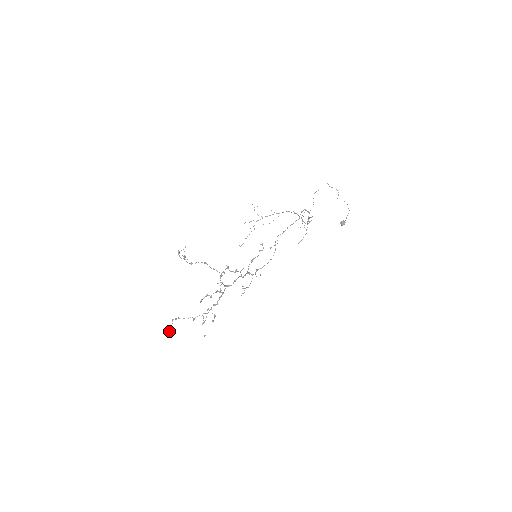
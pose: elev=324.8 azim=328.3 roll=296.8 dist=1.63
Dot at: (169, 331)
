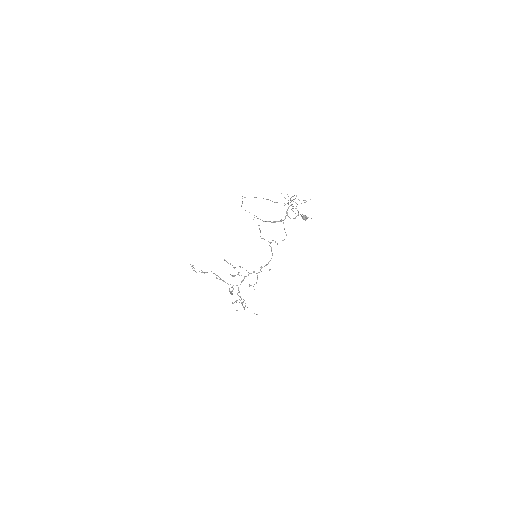
Dot at: occluded
